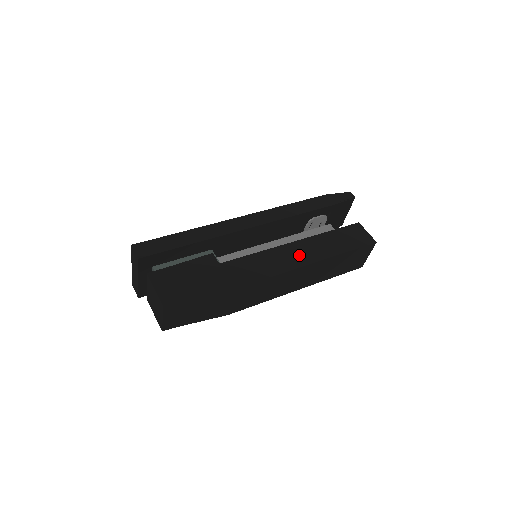
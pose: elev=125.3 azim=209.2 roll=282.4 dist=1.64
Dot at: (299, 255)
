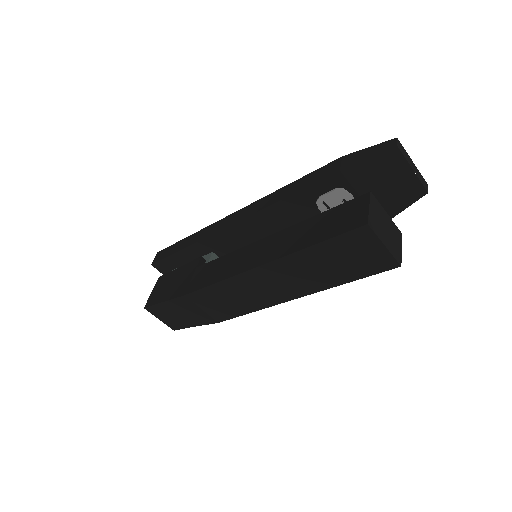
Dot at: (259, 254)
